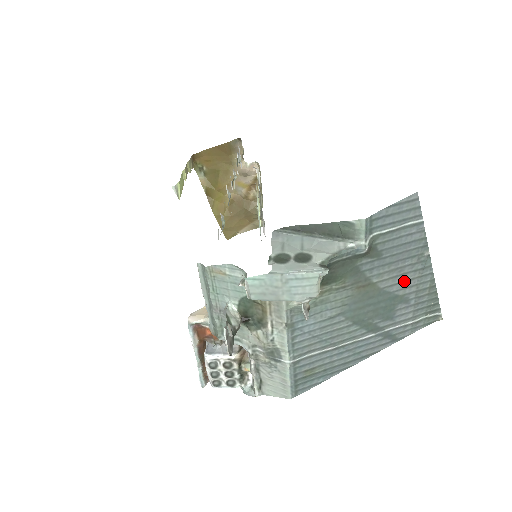
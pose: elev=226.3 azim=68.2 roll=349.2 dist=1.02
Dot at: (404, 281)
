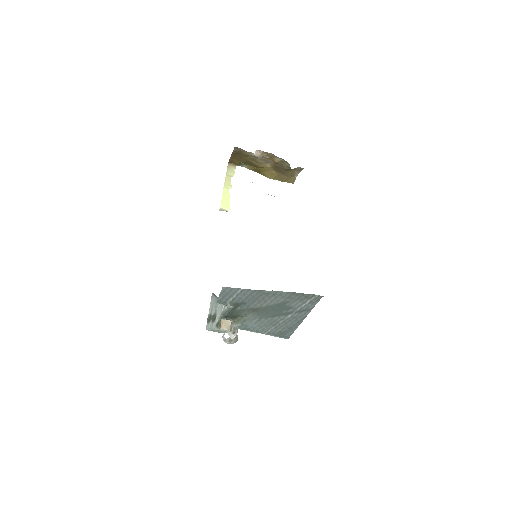
Dot at: (273, 300)
